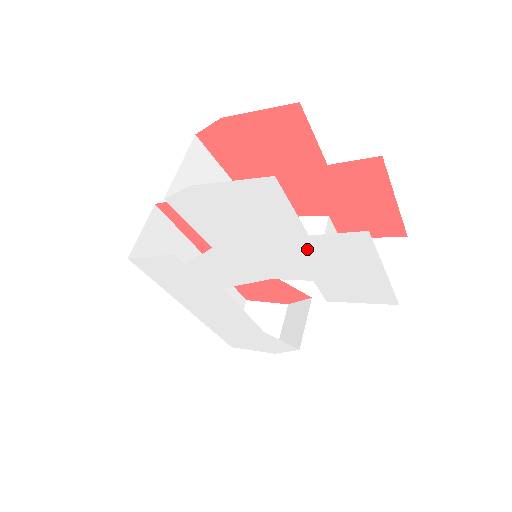
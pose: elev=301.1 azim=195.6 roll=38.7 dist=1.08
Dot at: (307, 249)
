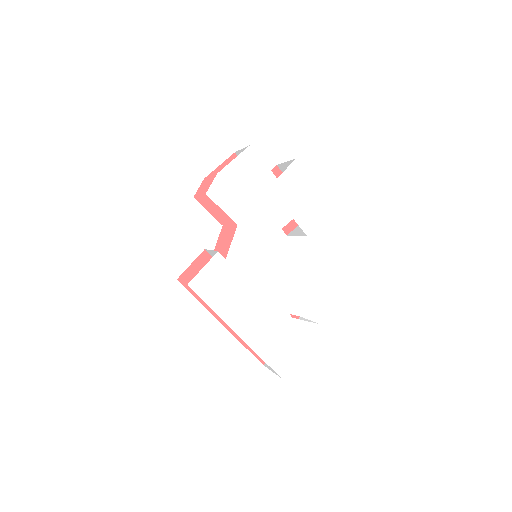
Dot at: (280, 191)
